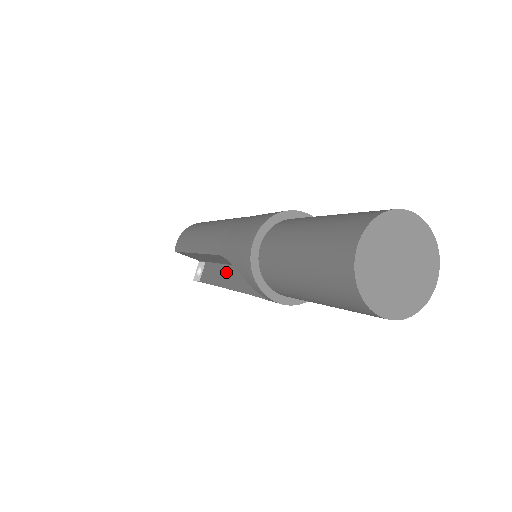
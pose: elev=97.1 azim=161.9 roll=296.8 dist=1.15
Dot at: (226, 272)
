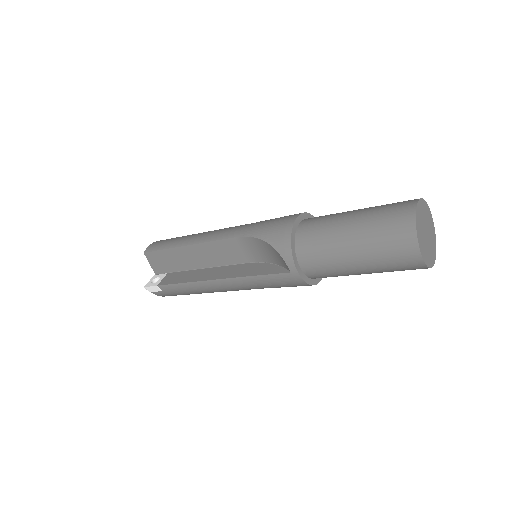
Dot at: (208, 271)
